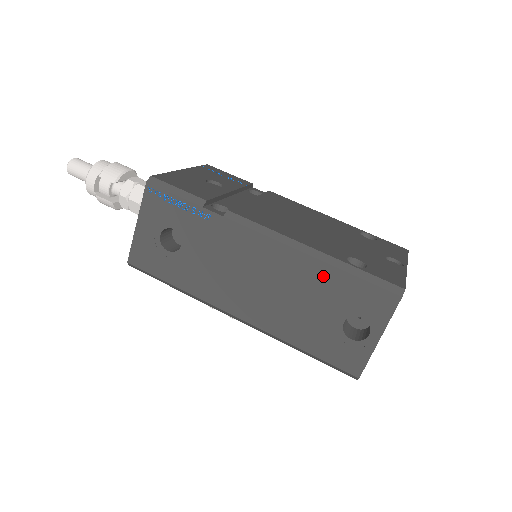
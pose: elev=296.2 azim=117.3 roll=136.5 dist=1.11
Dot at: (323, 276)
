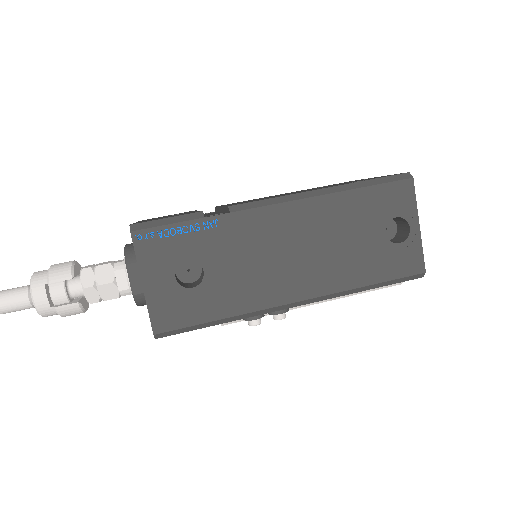
Dot at: (347, 205)
